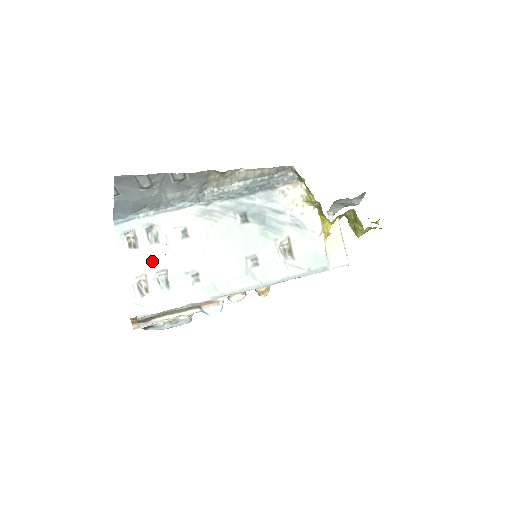
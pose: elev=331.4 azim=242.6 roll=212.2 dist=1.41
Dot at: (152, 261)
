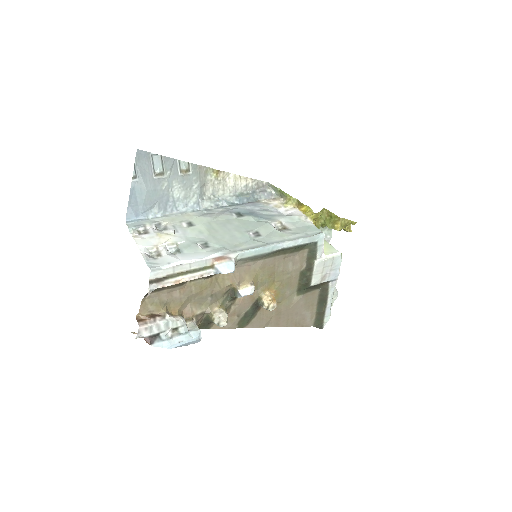
Dot at: (162, 239)
